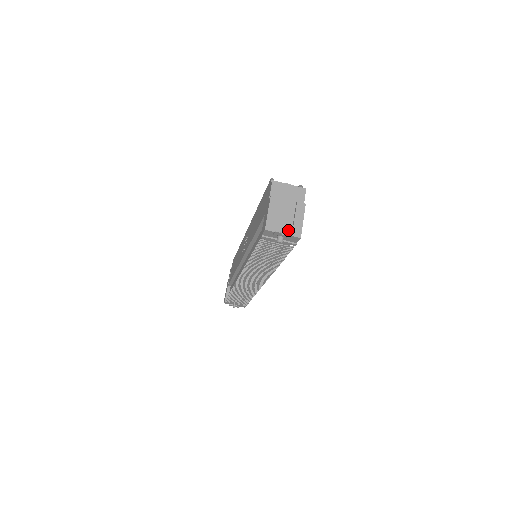
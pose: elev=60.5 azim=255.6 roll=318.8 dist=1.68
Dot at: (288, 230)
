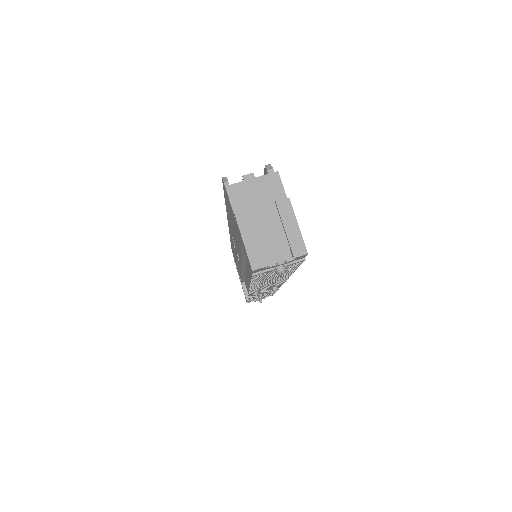
Dot at: (284, 251)
